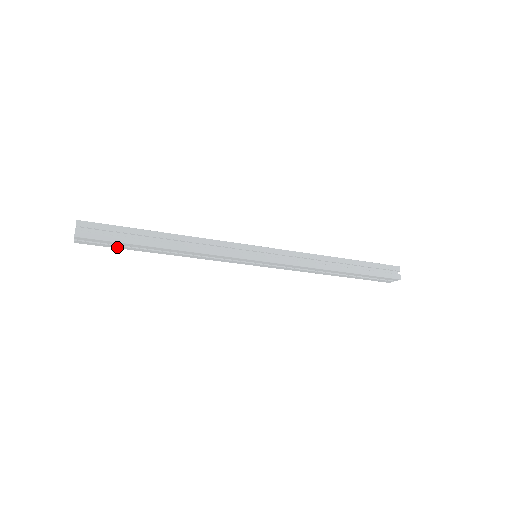
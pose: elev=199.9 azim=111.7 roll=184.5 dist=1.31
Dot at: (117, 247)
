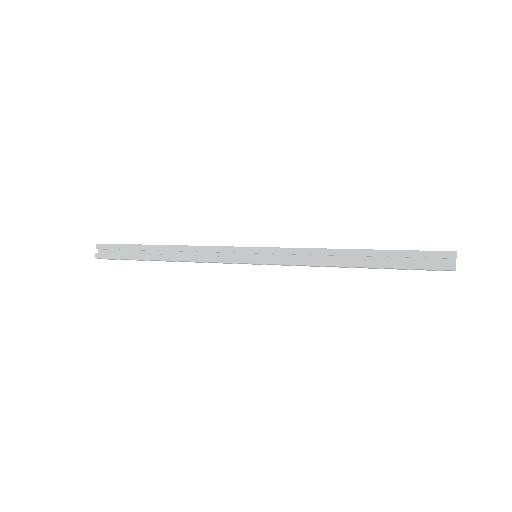
Dot at: occluded
